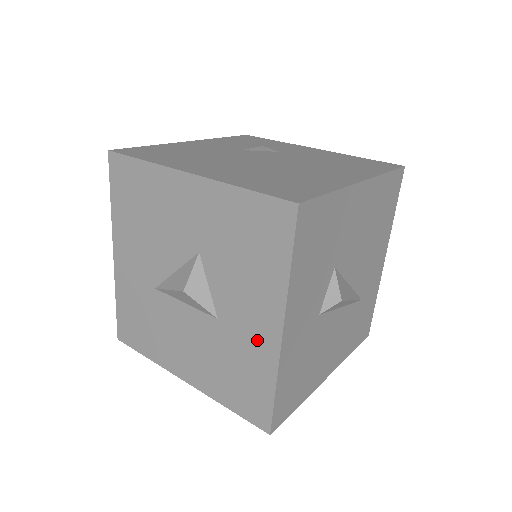
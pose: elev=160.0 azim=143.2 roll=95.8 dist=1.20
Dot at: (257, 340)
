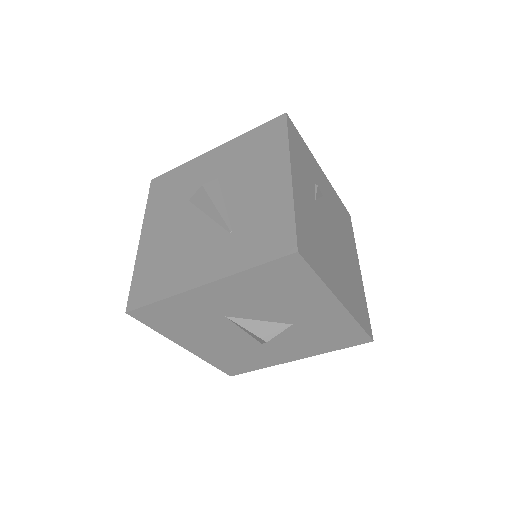
Dot at: (277, 357)
